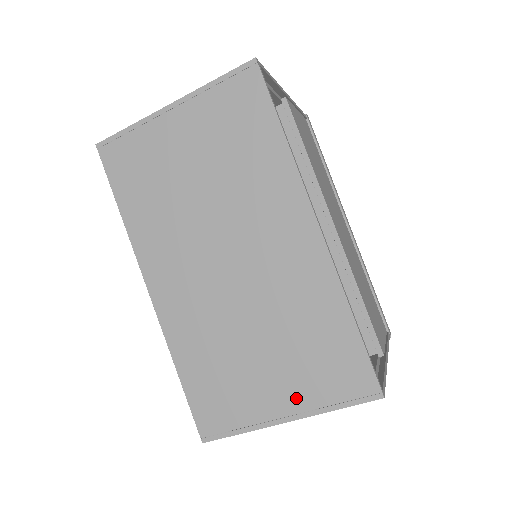
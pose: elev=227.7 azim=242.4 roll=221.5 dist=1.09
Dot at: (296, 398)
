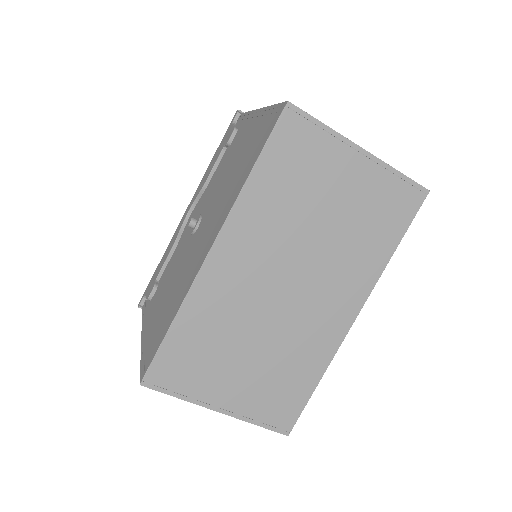
Dot at: (240, 402)
